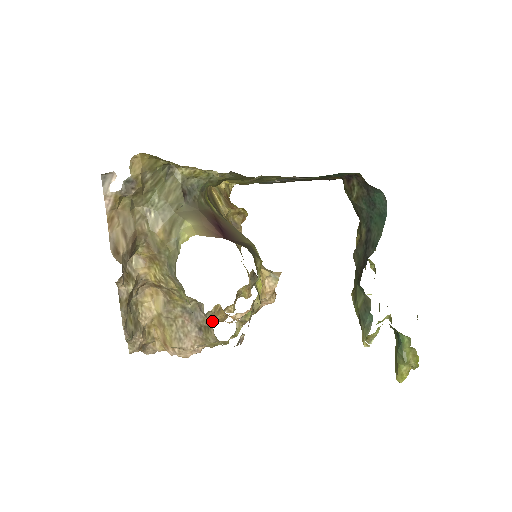
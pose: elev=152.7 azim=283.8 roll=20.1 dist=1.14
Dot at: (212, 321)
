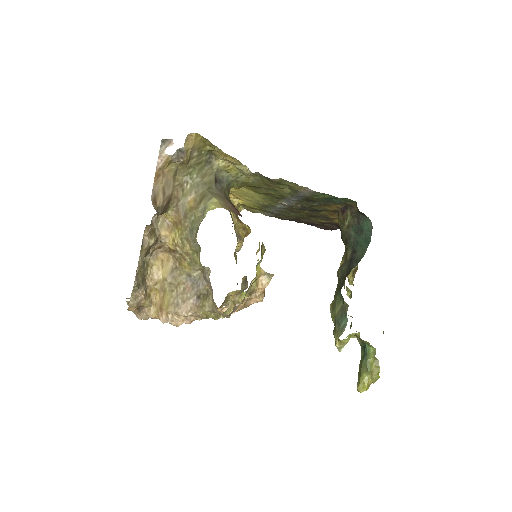
Dot at: occluded
